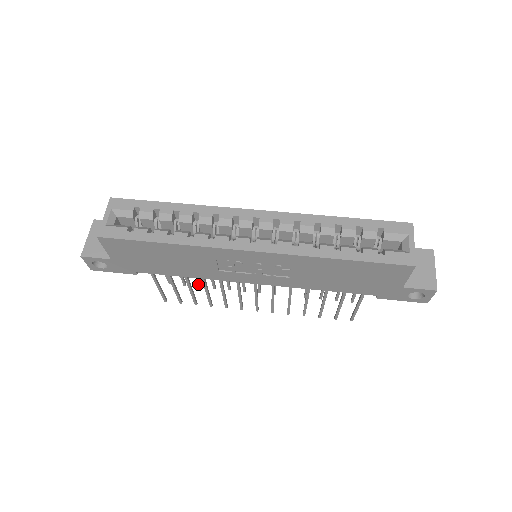
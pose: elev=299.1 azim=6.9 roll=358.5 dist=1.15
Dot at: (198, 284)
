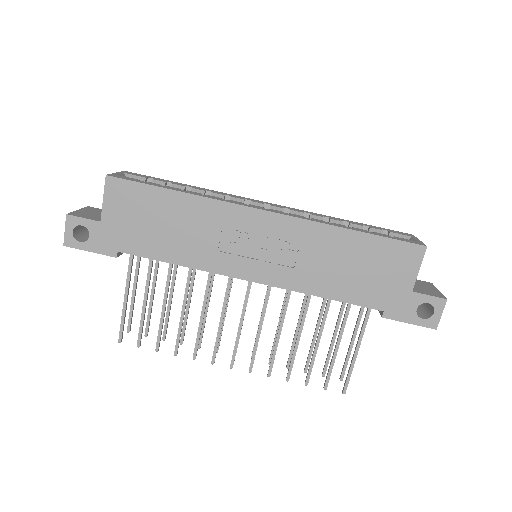
Dot at: (164, 332)
